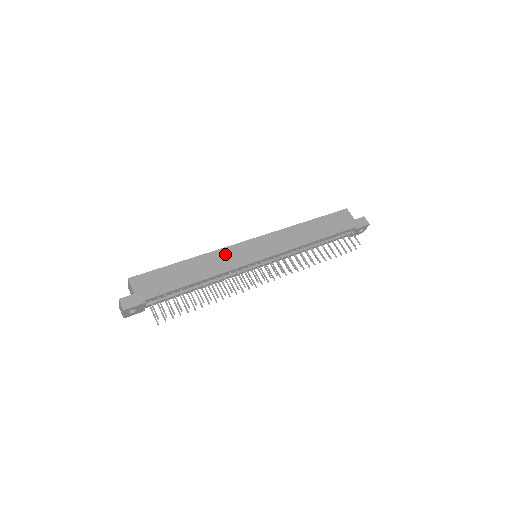
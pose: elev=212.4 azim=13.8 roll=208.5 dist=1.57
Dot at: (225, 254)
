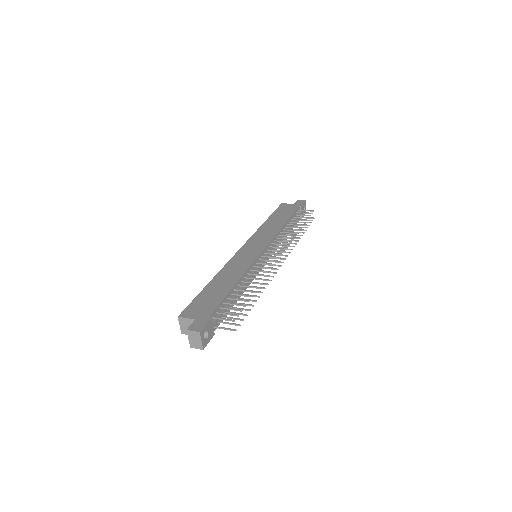
Dot at: (234, 263)
